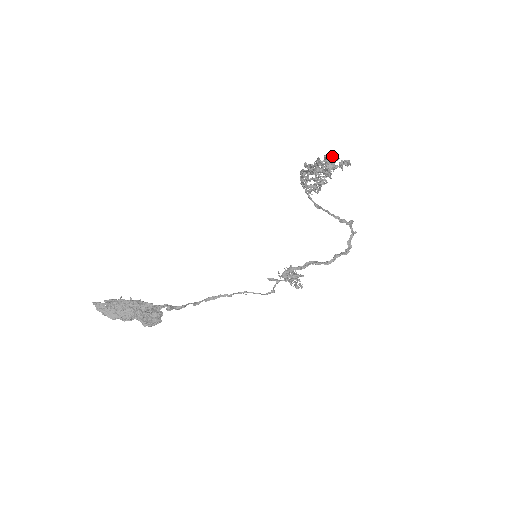
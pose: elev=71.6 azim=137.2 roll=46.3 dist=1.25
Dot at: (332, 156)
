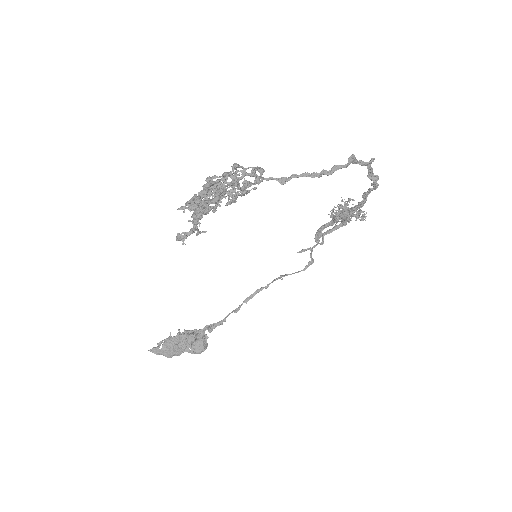
Dot at: (191, 203)
